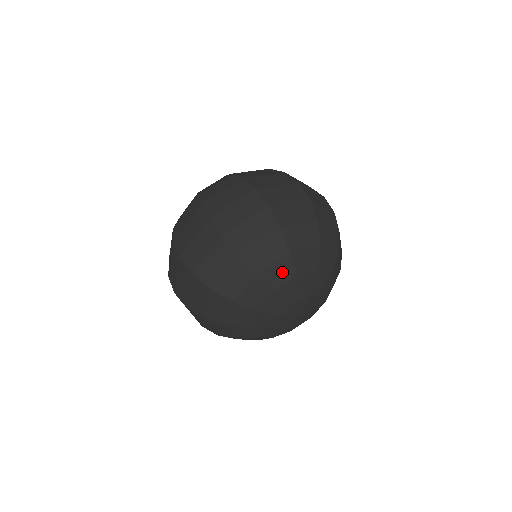
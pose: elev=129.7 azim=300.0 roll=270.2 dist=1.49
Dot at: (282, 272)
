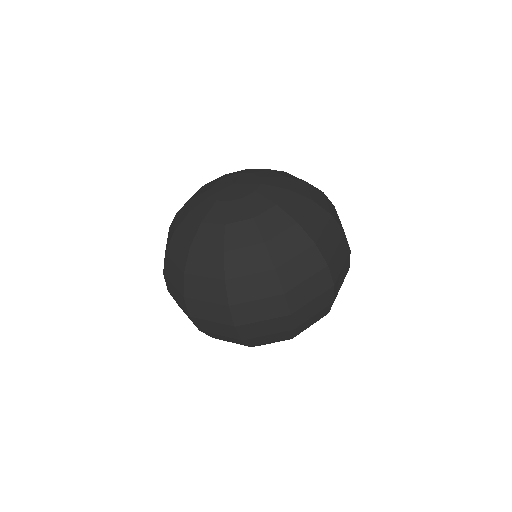
Dot at: occluded
